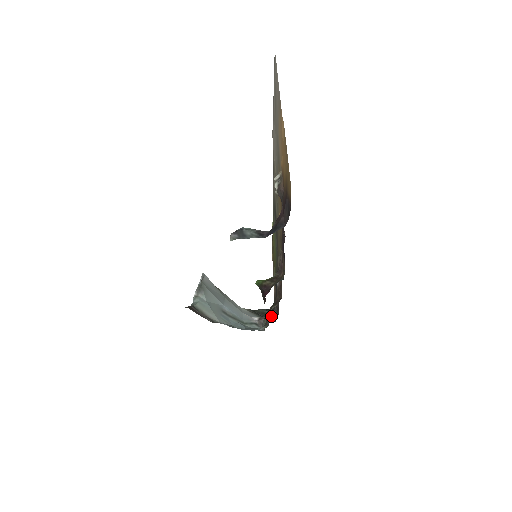
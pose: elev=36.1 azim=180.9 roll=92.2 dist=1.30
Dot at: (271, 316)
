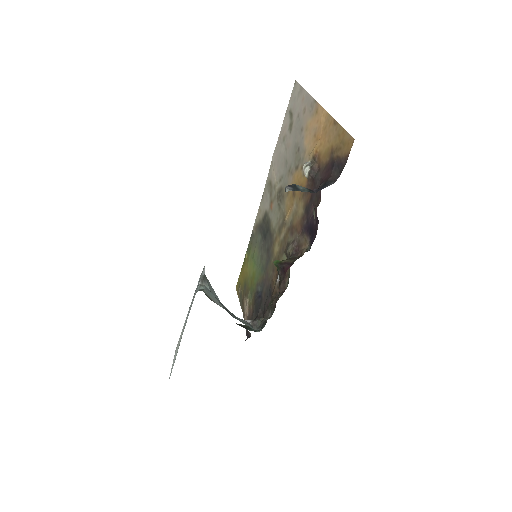
Dot at: occluded
